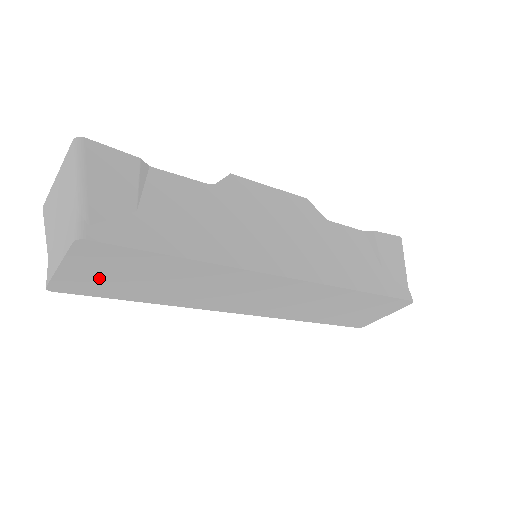
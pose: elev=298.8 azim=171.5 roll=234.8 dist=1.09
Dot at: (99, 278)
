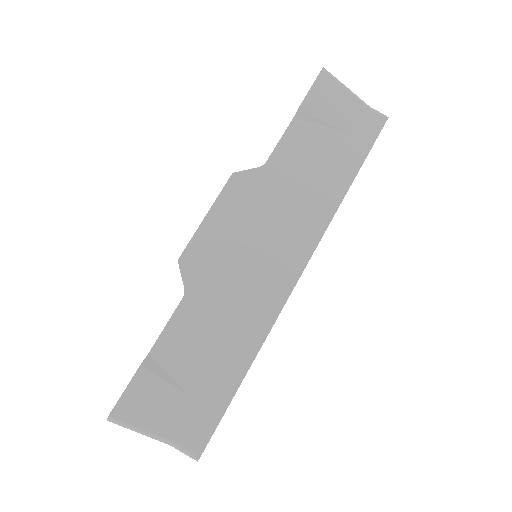
Dot at: occluded
